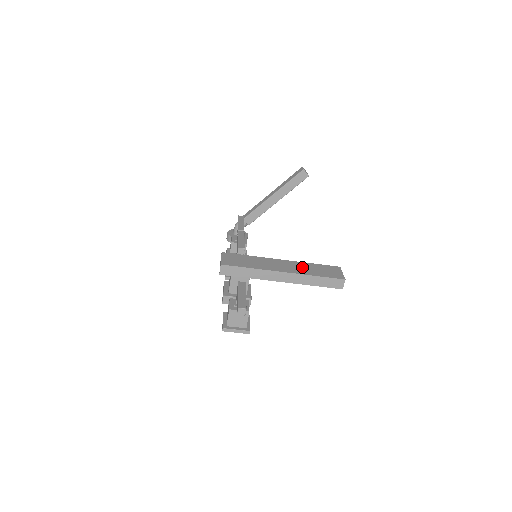
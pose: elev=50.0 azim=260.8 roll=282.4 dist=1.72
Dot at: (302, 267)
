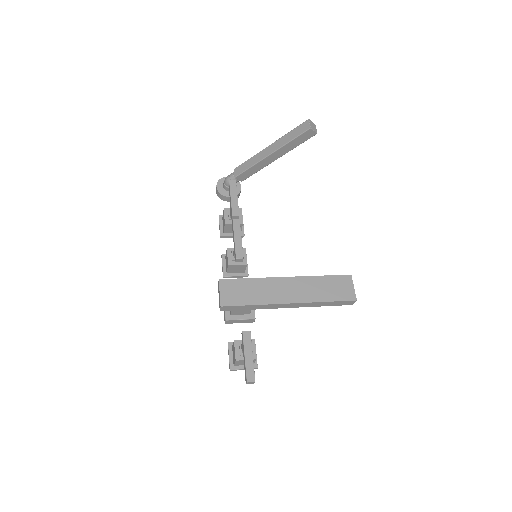
Dot at: (310, 287)
